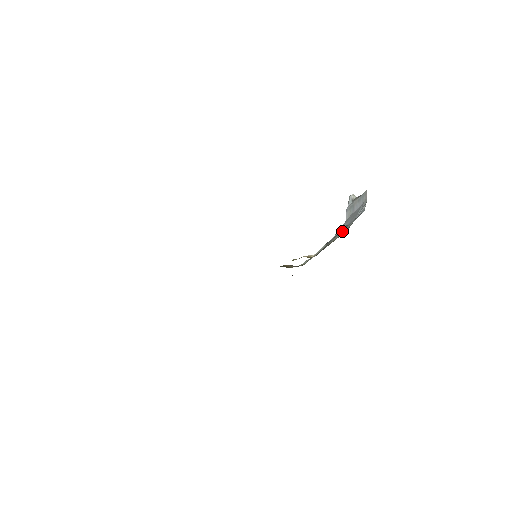
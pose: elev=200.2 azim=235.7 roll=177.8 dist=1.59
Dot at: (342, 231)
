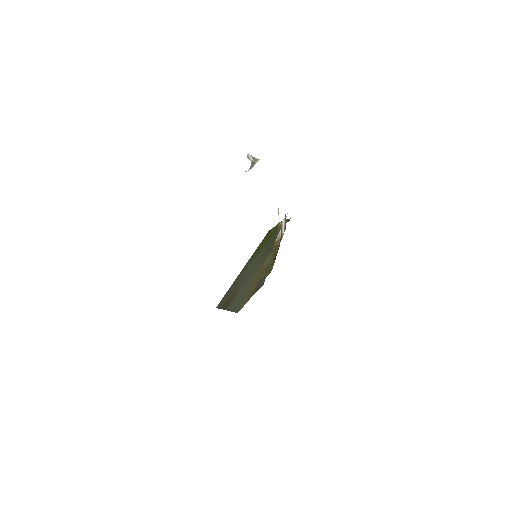
Dot at: occluded
